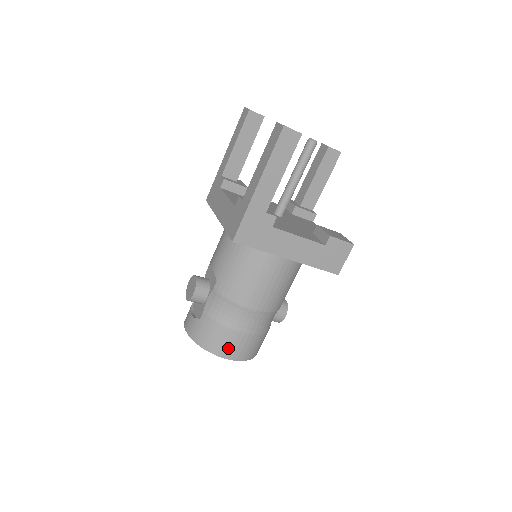
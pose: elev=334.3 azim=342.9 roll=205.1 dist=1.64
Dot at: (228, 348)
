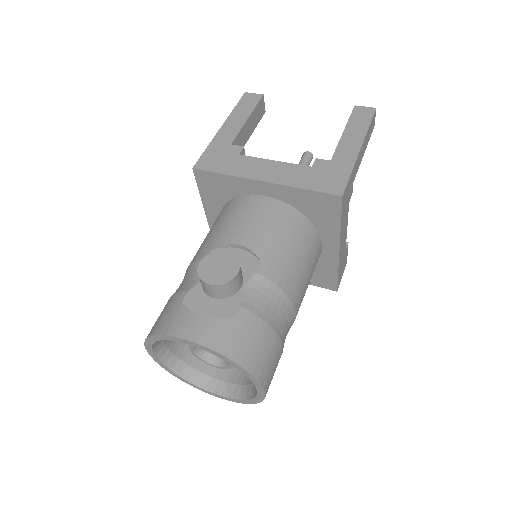
Dot at: (269, 369)
